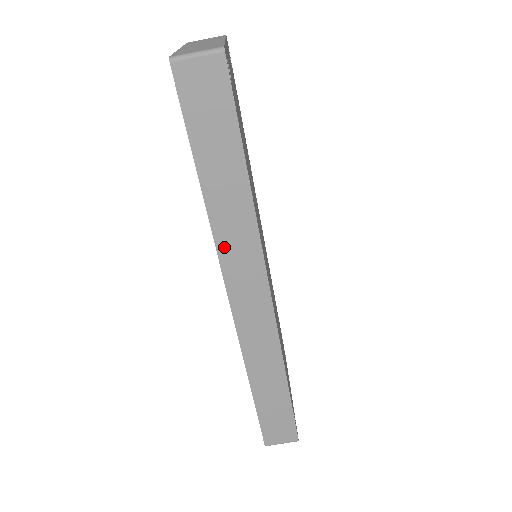
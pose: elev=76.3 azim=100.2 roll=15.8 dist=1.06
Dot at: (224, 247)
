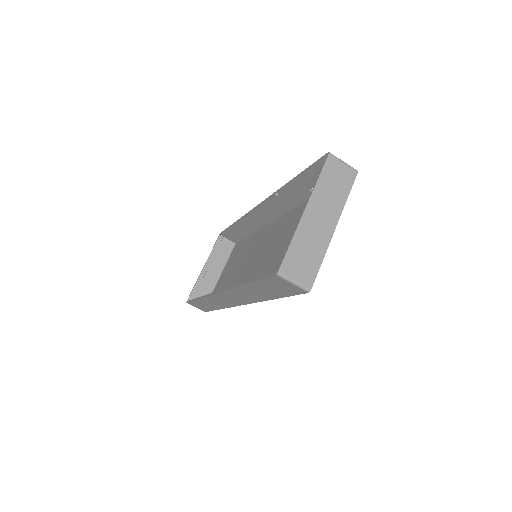
Dot at: (234, 292)
